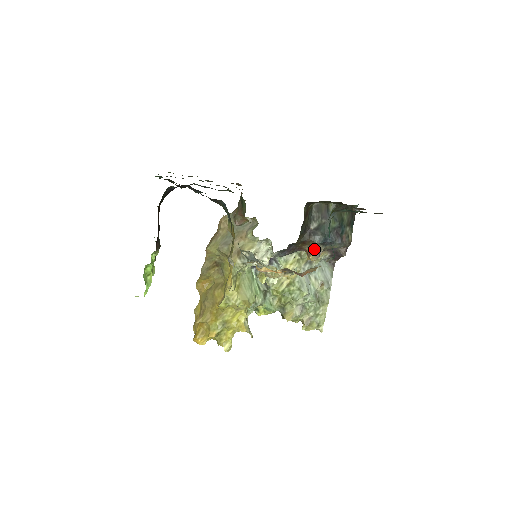
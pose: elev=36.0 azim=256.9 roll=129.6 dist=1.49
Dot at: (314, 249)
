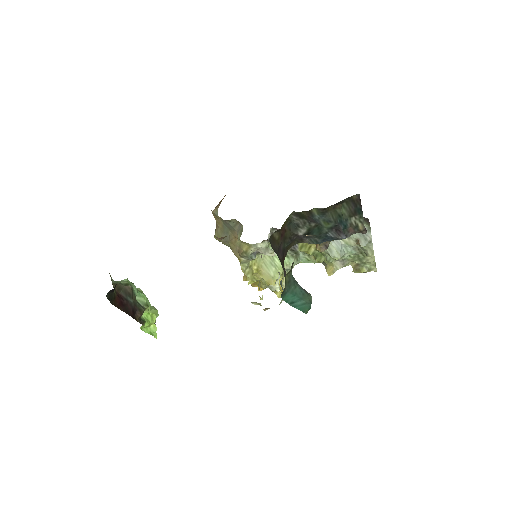
Dot at: occluded
